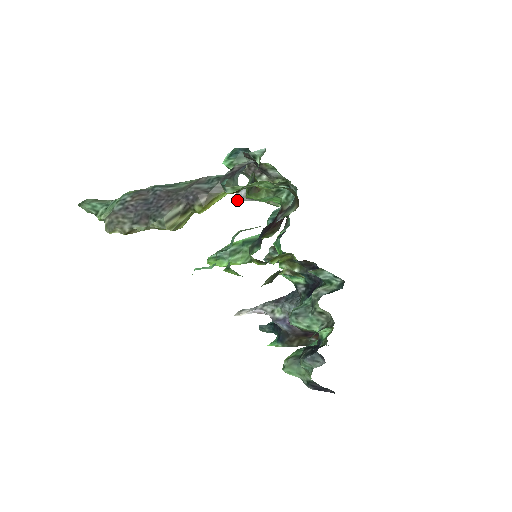
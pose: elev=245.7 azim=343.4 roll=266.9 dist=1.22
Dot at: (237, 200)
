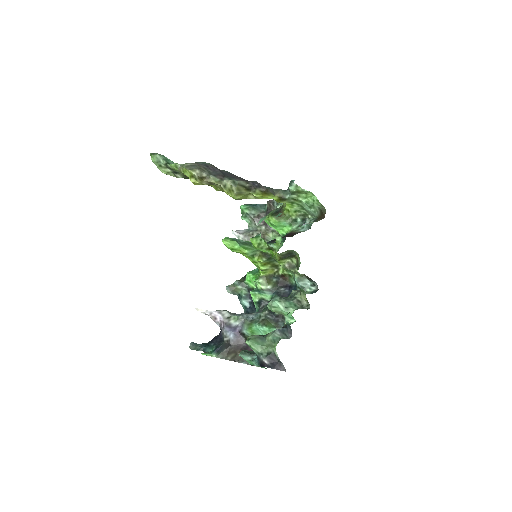
Dot at: (234, 234)
